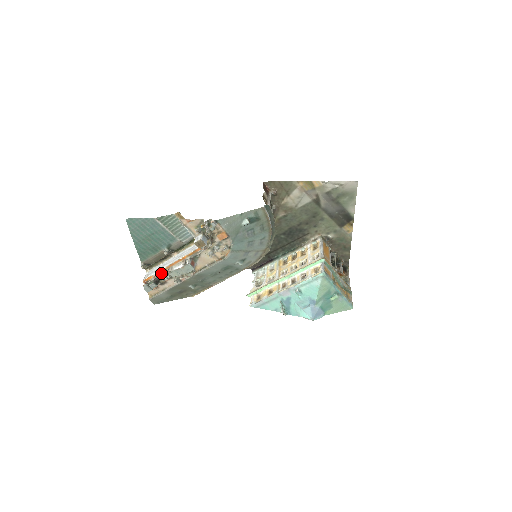
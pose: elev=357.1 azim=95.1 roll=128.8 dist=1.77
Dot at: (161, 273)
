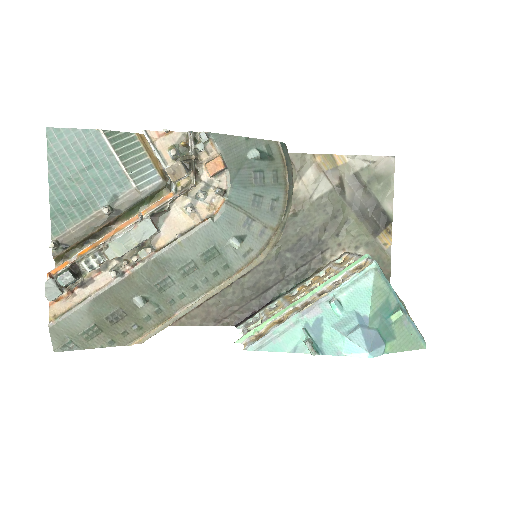
Dot at: (88, 251)
